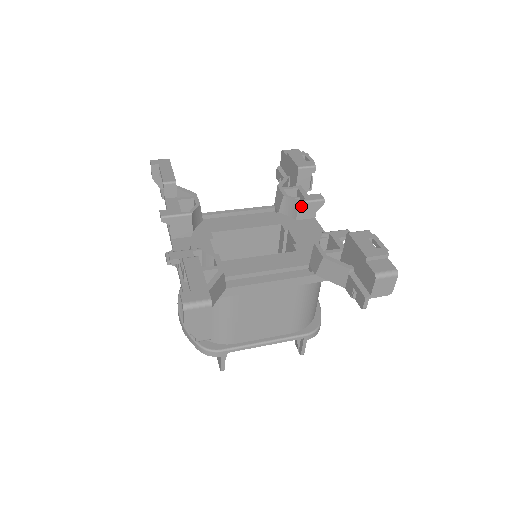
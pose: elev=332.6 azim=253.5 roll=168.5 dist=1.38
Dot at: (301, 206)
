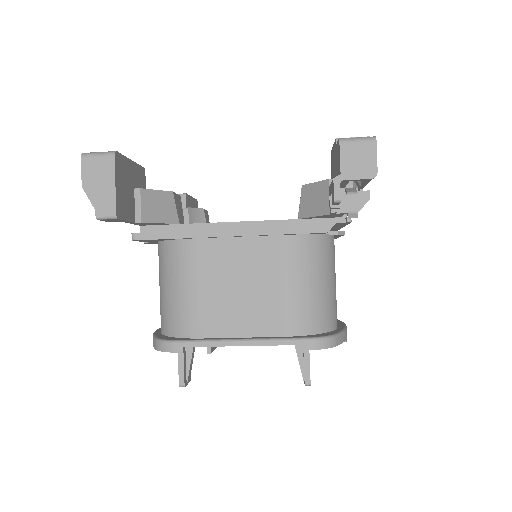
Dot at: occluded
